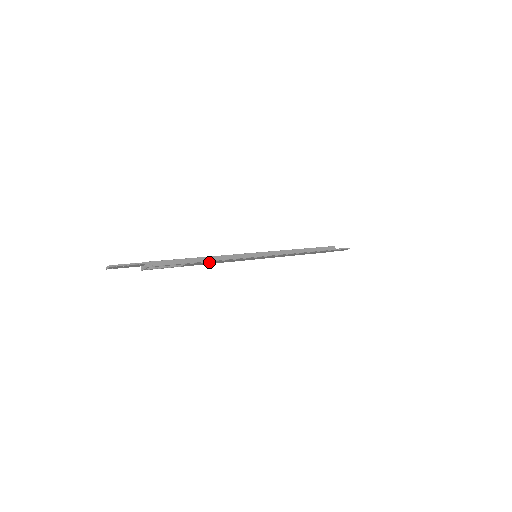
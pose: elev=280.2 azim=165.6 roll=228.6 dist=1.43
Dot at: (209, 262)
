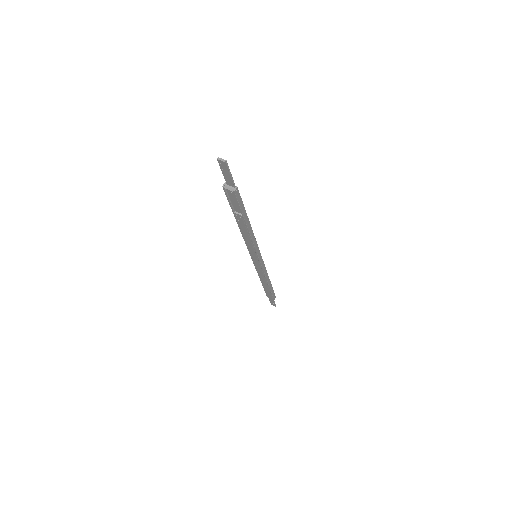
Dot at: (245, 230)
